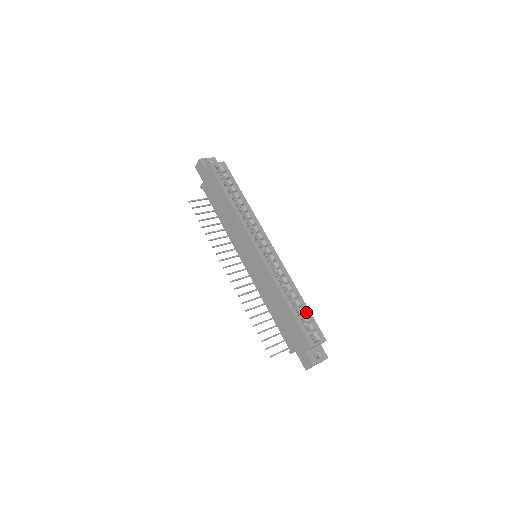
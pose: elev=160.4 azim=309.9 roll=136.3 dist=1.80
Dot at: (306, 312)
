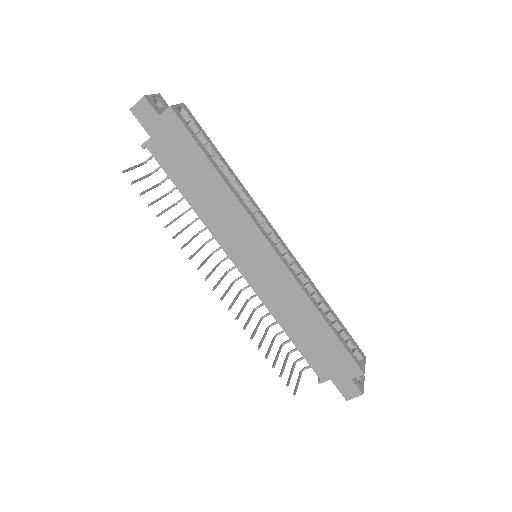
Dot at: (340, 326)
